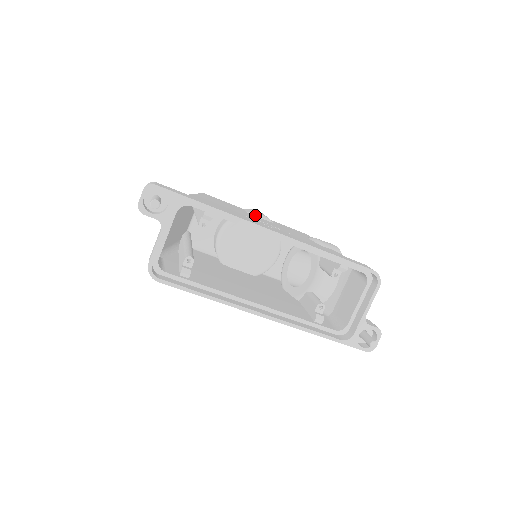
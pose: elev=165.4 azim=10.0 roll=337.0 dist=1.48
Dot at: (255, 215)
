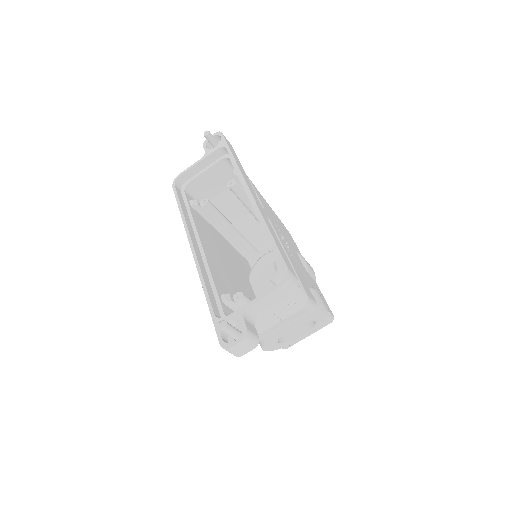
Dot at: (299, 254)
